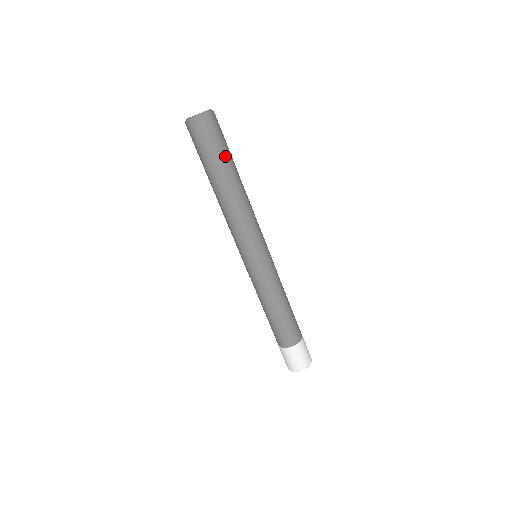
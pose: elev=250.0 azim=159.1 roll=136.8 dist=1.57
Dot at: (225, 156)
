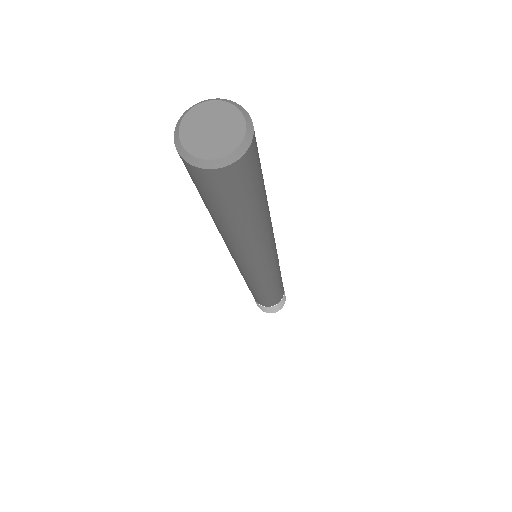
Dot at: (256, 201)
